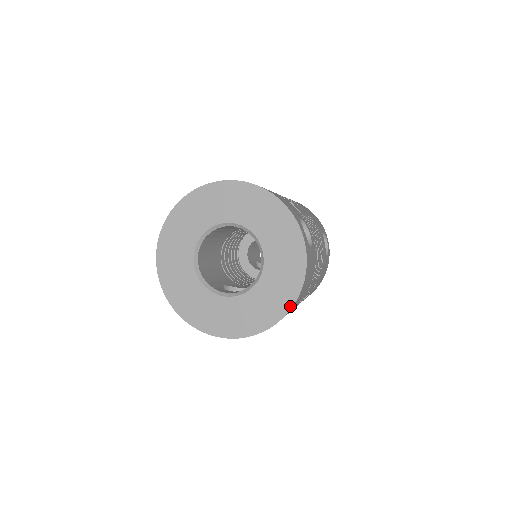
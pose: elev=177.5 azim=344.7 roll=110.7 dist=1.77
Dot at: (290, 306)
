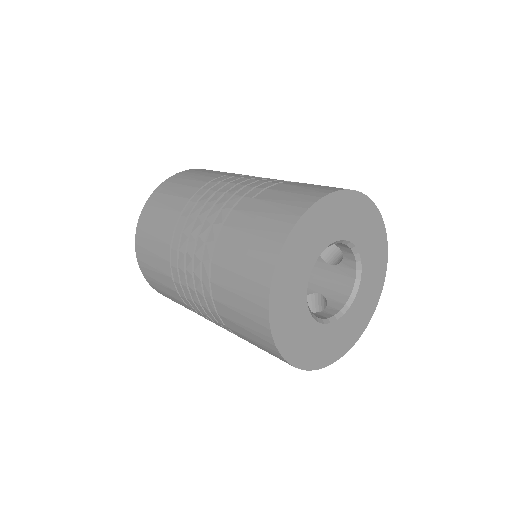
Dot at: (379, 298)
